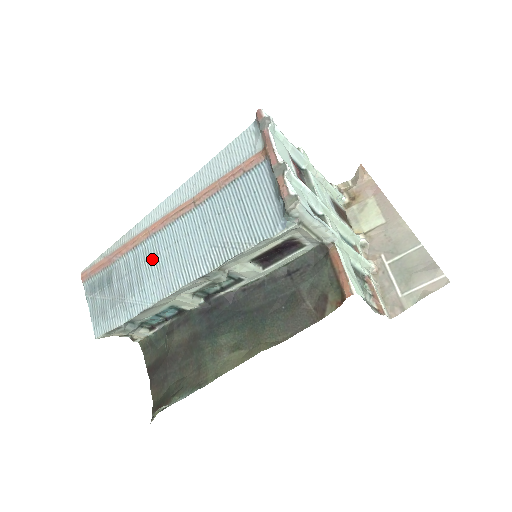
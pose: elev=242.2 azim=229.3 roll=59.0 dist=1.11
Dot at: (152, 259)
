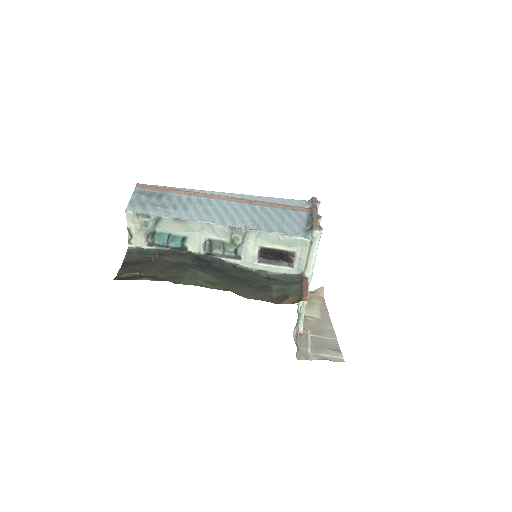
Dot at: (202, 205)
